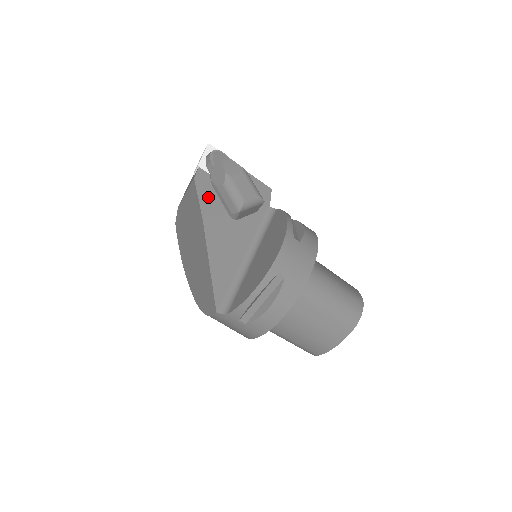
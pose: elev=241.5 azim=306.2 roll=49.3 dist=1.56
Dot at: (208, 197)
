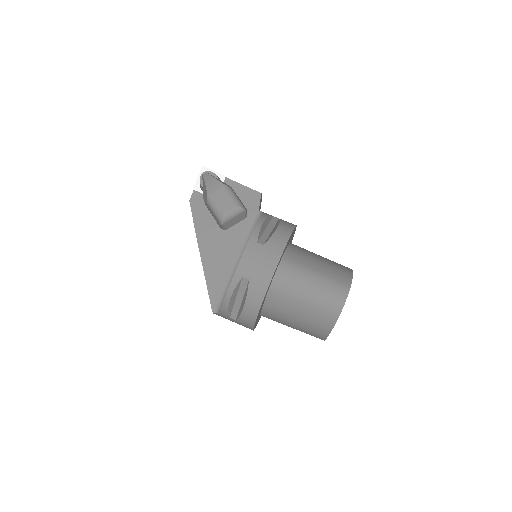
Dot at: (201, 215)
